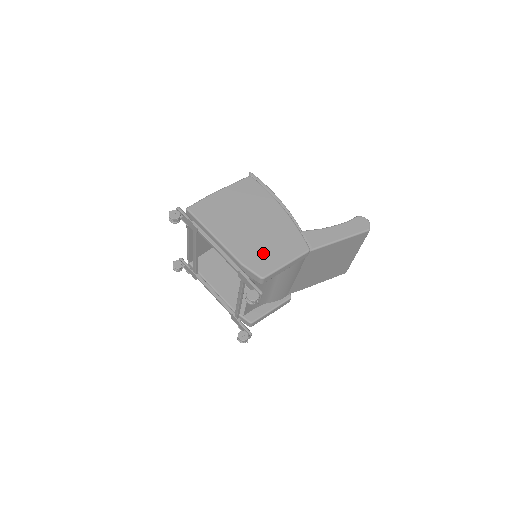
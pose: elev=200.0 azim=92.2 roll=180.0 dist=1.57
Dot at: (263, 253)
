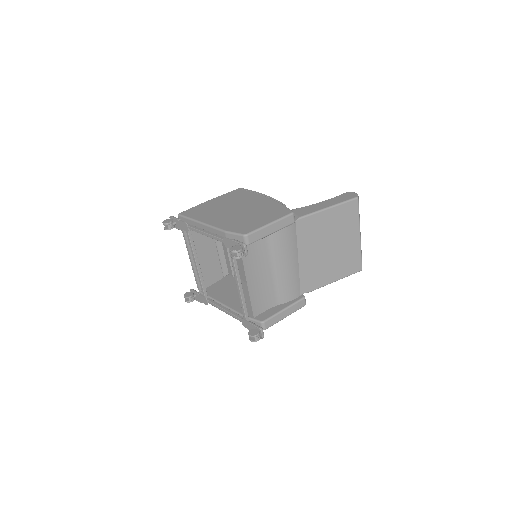
Dot at: (247, 222)
